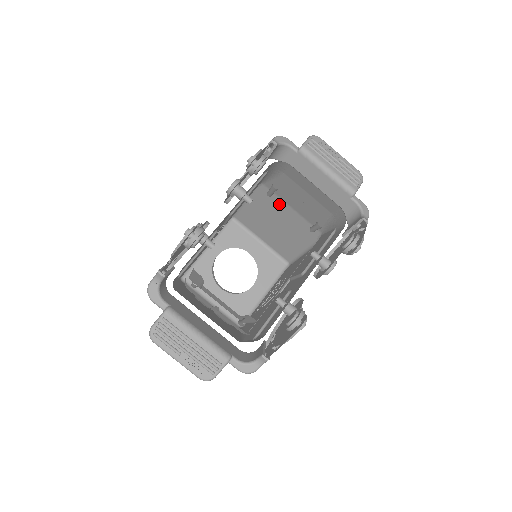
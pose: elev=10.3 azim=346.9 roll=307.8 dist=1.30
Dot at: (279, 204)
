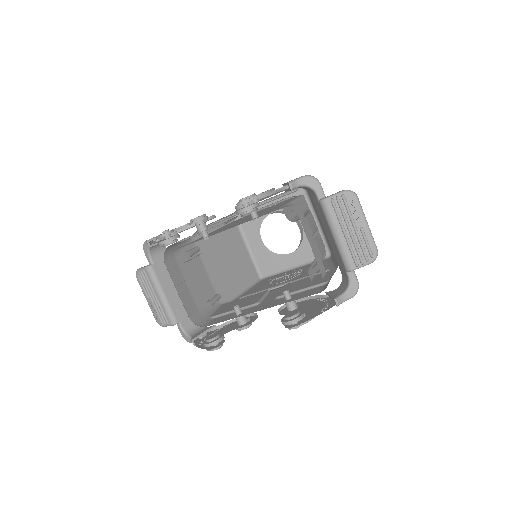
Dot at: occluded
